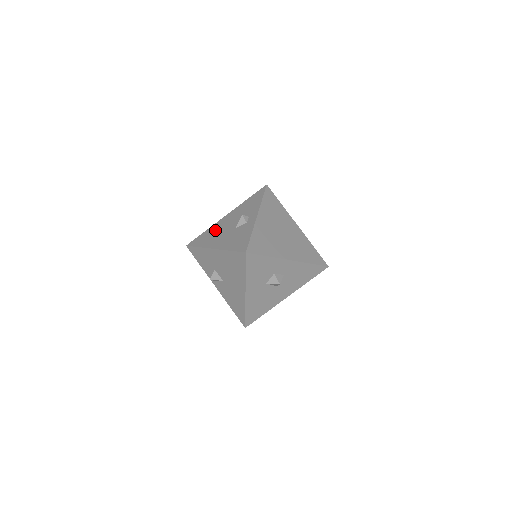
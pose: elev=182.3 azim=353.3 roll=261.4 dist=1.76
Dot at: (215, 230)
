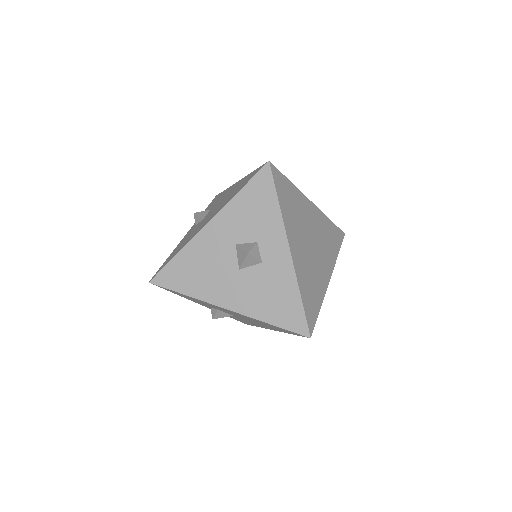
Dot at: occluded
